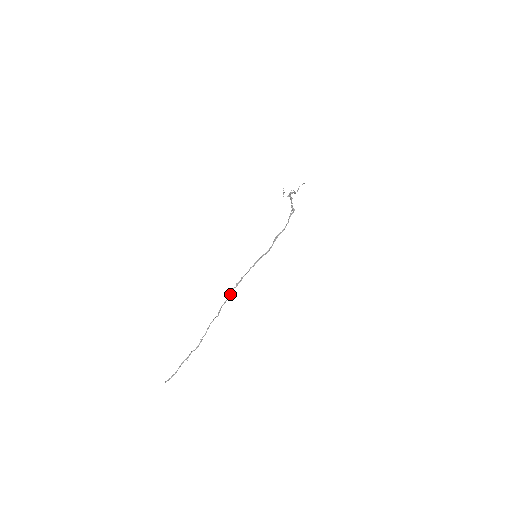
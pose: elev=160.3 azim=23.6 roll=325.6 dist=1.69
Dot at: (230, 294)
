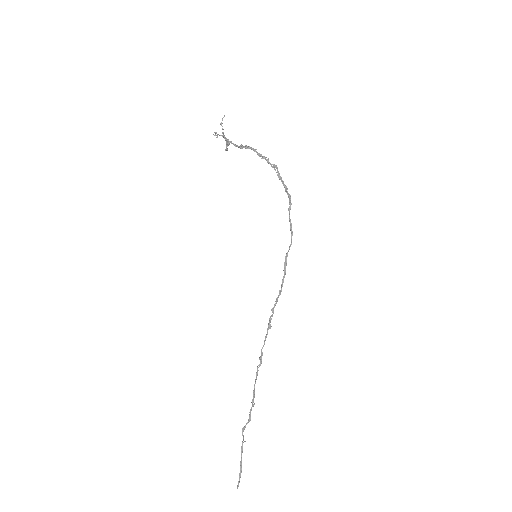
Dot at: (268, 329)
